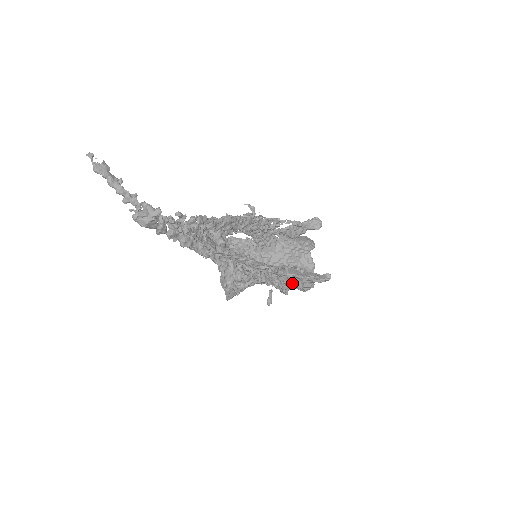
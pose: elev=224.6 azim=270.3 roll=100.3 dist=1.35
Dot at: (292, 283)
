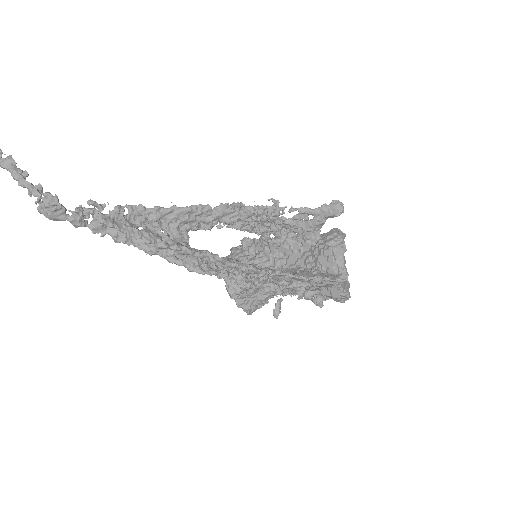
Dot at: (310, 289)
